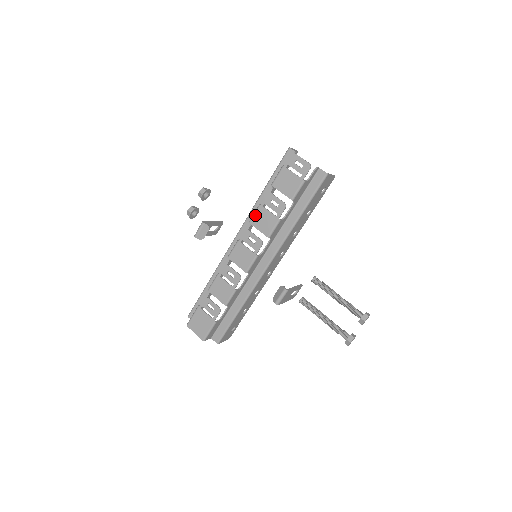
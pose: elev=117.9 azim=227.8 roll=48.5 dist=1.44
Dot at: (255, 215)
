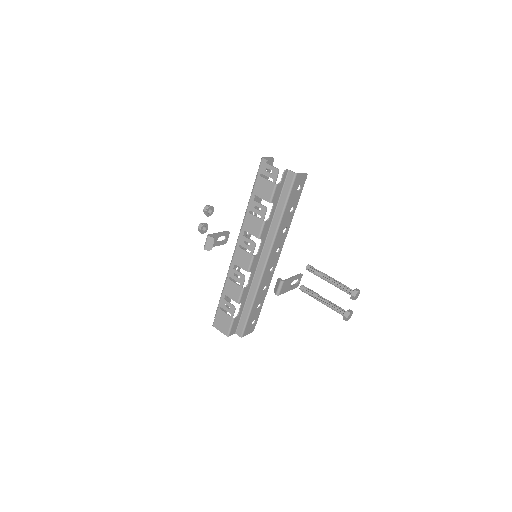
Dot at: (245, 221)
